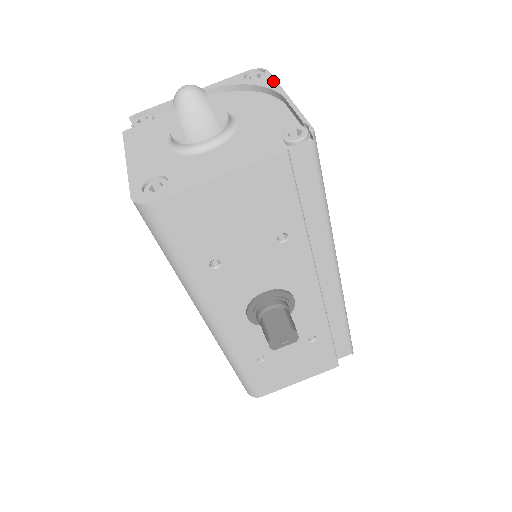
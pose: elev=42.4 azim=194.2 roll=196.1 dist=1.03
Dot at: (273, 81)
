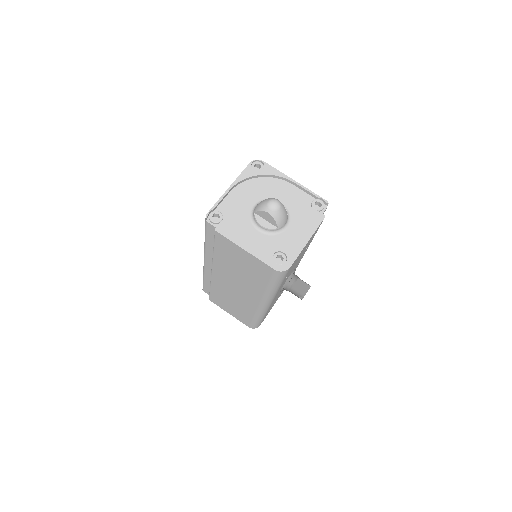
Dot at: (275, 170)
